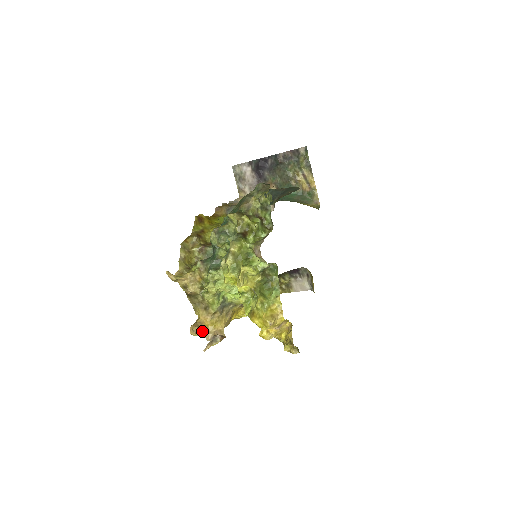
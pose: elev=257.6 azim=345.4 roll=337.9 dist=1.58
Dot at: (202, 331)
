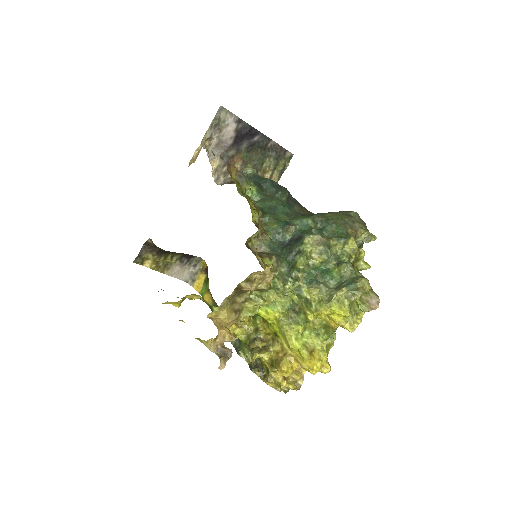
Dot at: (216, 337)
